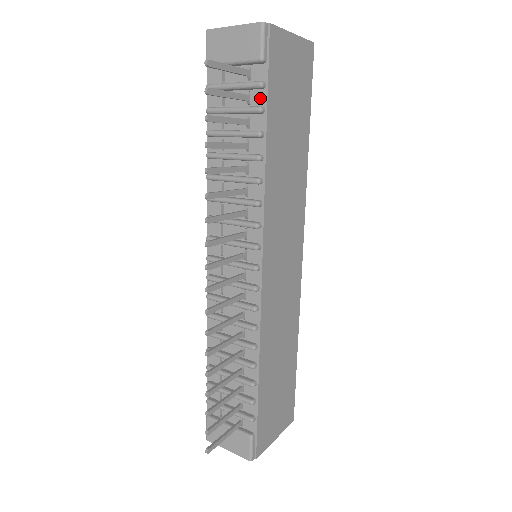
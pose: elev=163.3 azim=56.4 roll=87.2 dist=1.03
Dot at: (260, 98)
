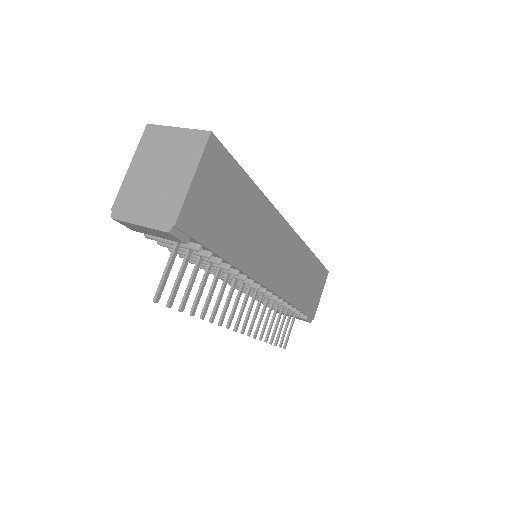
Dot at: (202, 248)
